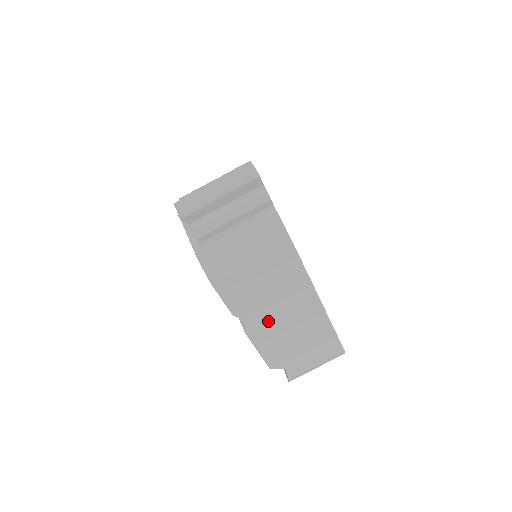
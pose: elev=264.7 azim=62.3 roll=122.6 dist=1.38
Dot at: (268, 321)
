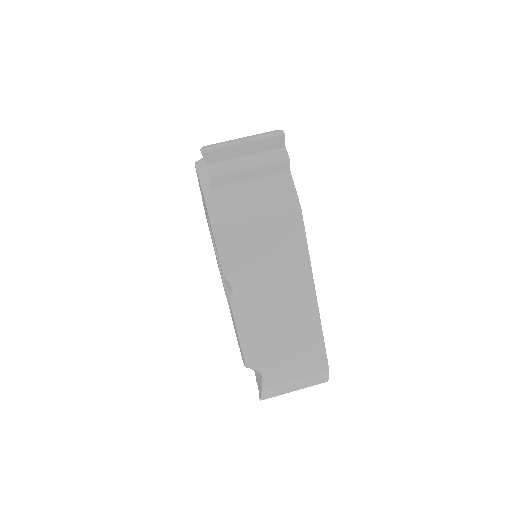
Dot at: (257, 298)
